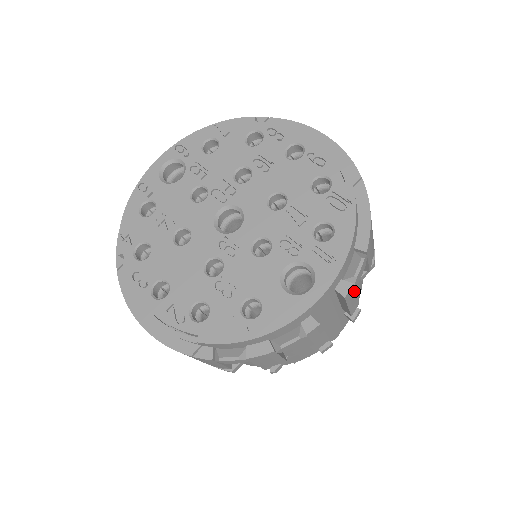
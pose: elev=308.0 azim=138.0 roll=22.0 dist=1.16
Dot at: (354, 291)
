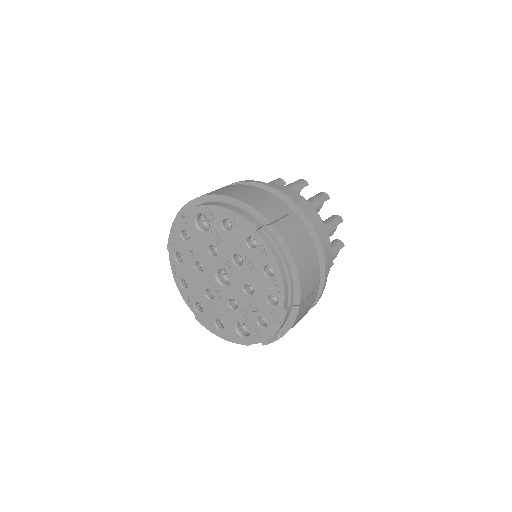
Dot at: occluded
